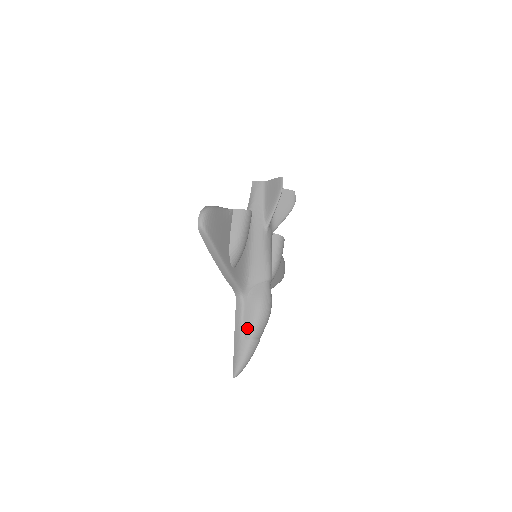
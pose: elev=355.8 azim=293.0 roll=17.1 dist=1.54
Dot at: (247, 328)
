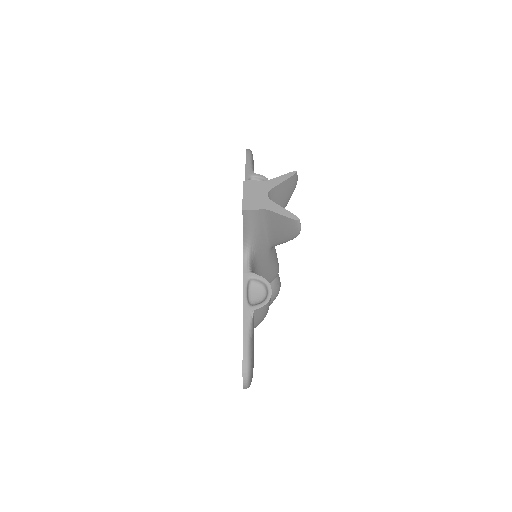
Dot at: occluded
